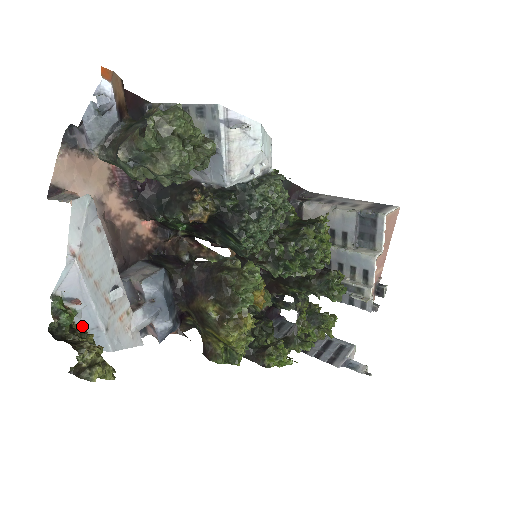
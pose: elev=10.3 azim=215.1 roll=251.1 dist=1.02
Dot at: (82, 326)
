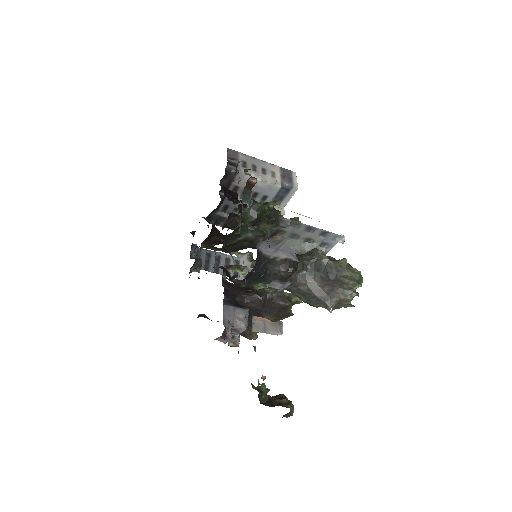
Dot at: occluded
